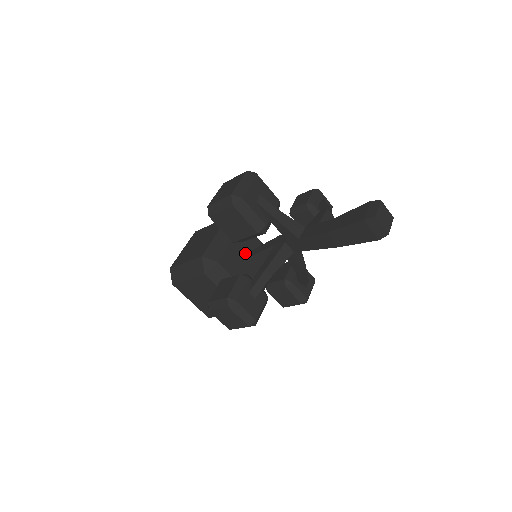
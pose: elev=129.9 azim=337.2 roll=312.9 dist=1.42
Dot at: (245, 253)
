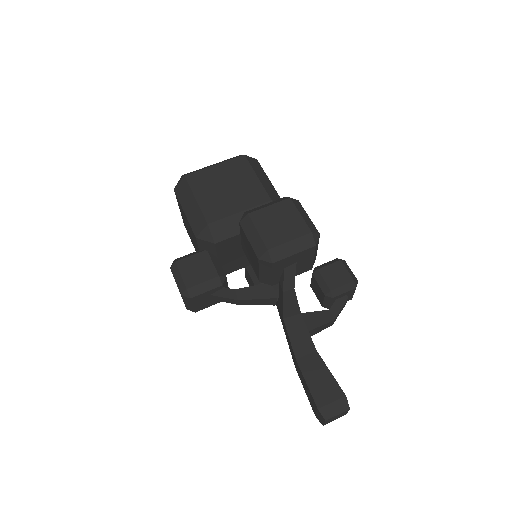
Dot at: occluded
